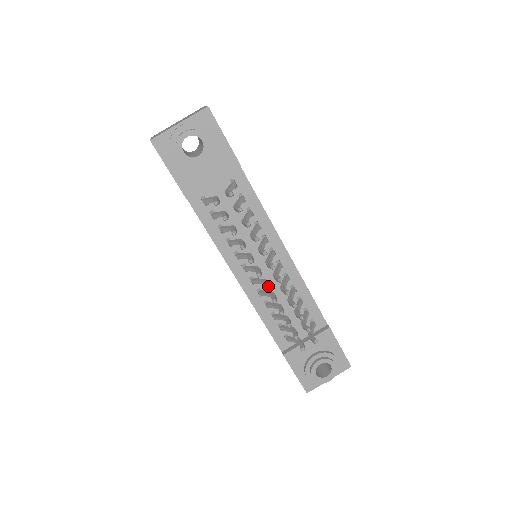
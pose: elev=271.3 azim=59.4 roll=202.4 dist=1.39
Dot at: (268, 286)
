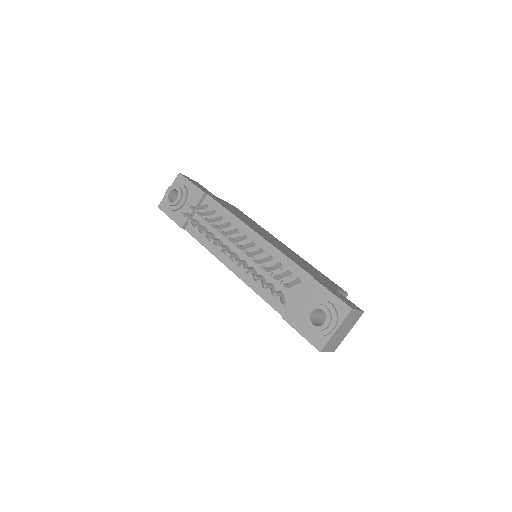
Dot at: (230, 253)
